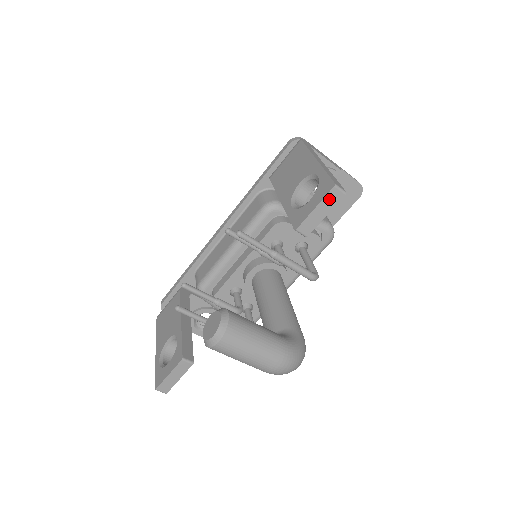
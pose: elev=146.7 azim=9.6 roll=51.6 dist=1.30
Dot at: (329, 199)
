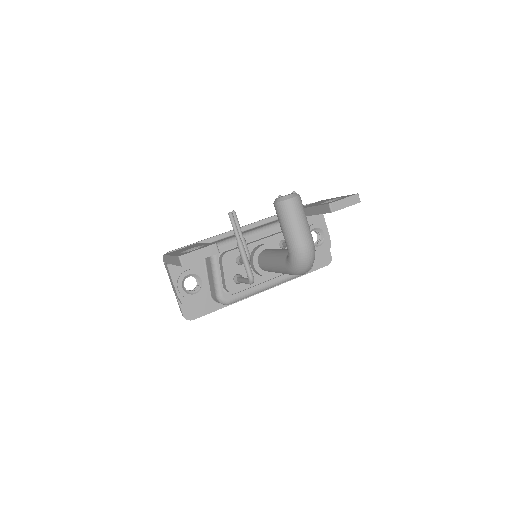
Dot at: (352, 199)
